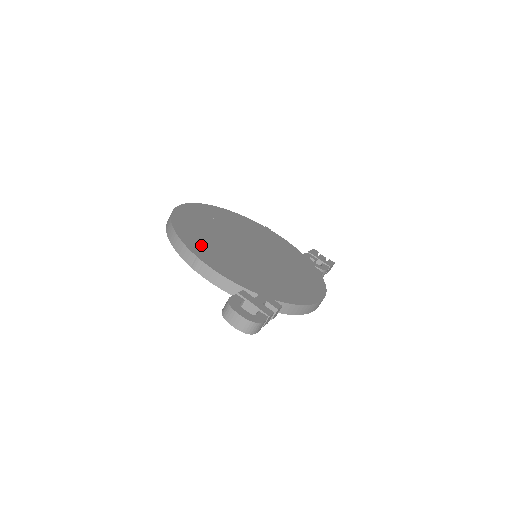
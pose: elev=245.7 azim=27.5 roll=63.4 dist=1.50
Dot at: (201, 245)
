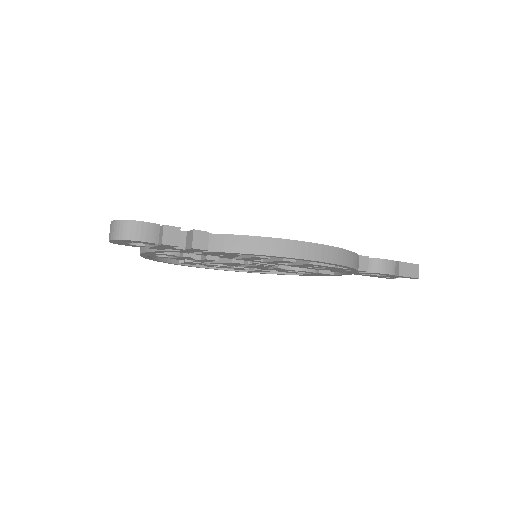
Dot at: occluded
